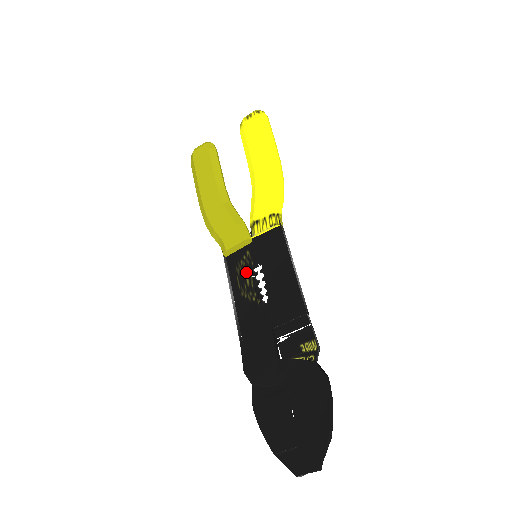
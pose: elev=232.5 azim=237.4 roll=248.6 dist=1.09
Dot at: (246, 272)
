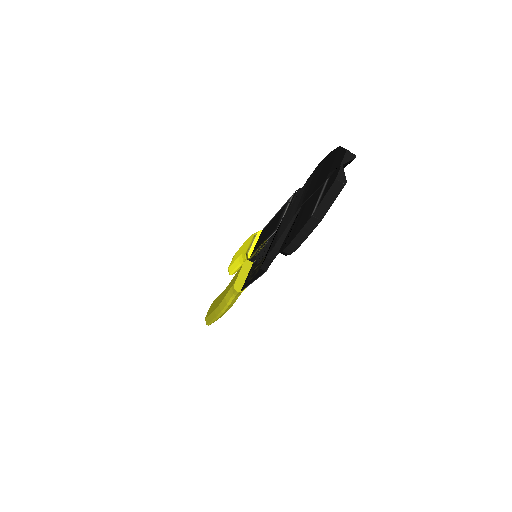
Dot at: (254, 269)
